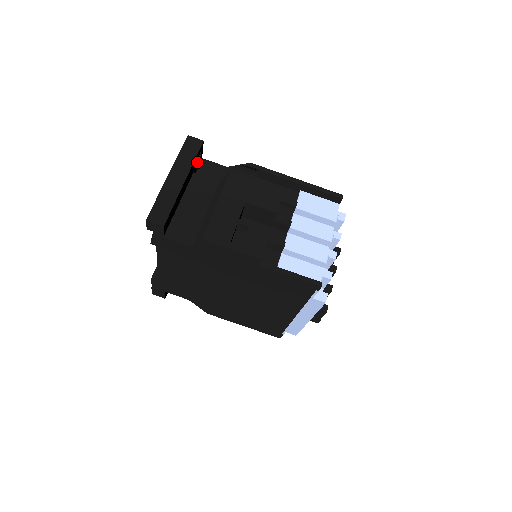
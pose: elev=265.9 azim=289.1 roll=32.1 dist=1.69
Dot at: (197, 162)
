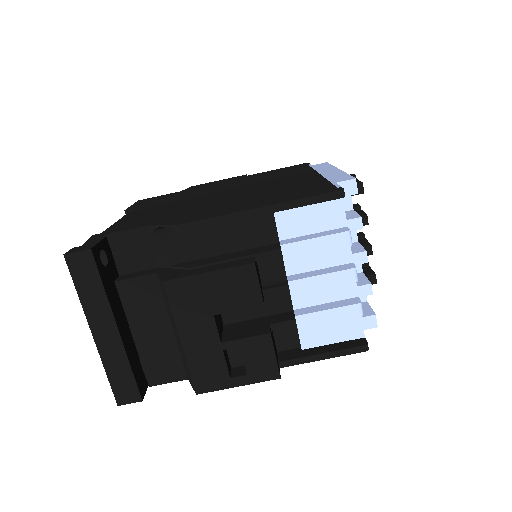
Dot at: (107, 266)
